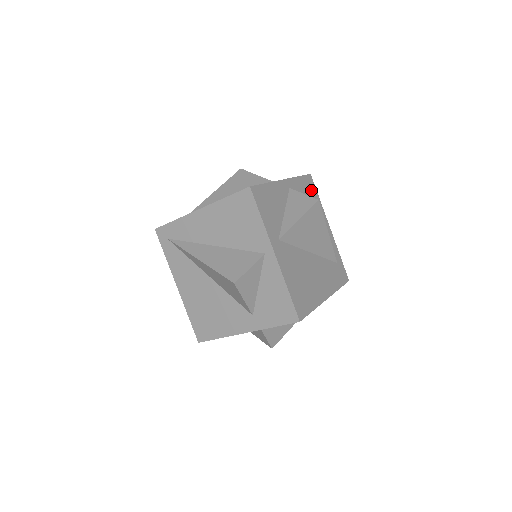
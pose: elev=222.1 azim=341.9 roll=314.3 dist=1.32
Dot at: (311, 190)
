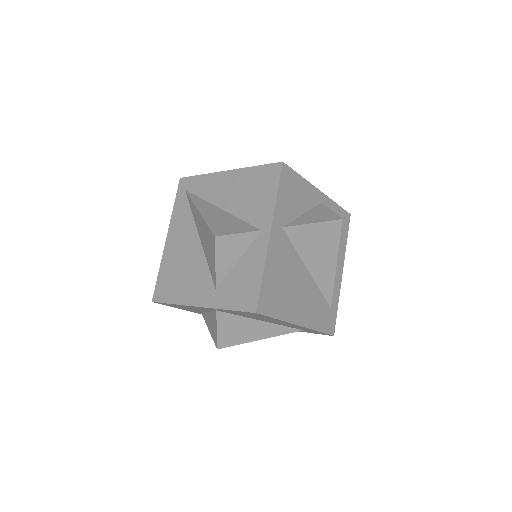
Dot at: (343, 226)
